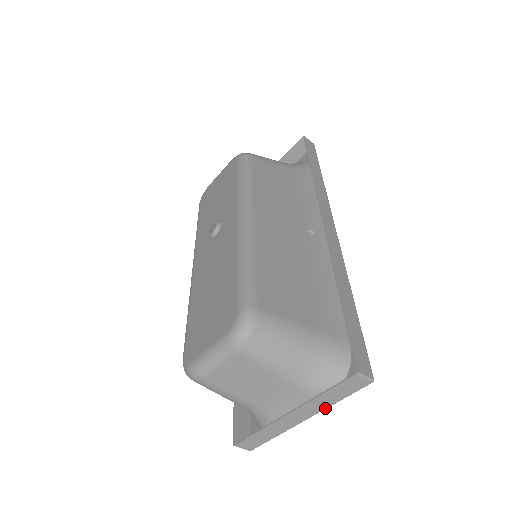
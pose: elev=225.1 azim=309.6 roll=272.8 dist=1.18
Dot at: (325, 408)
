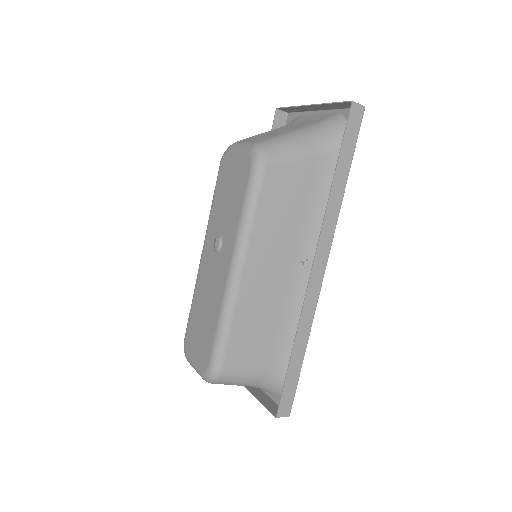
Dot at: (266, 396)
